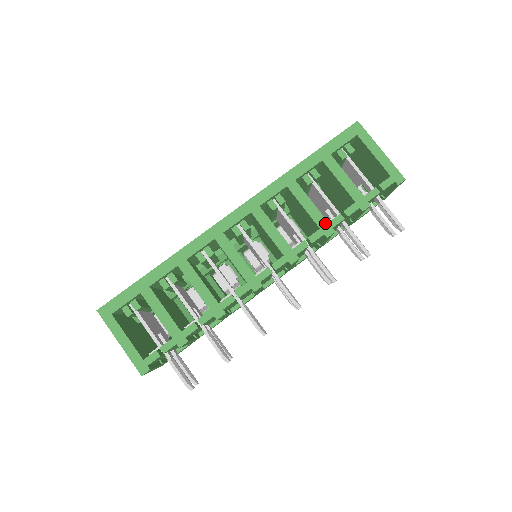
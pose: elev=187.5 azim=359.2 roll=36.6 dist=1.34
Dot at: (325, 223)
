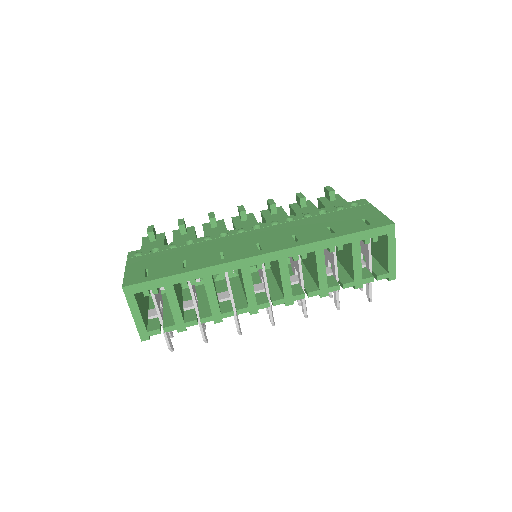
Dot at: (325, 287)
